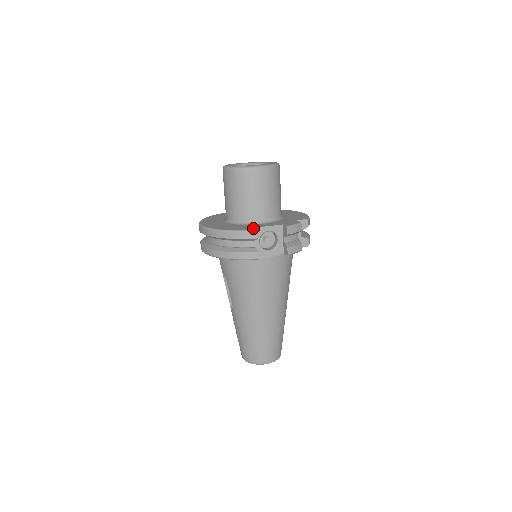
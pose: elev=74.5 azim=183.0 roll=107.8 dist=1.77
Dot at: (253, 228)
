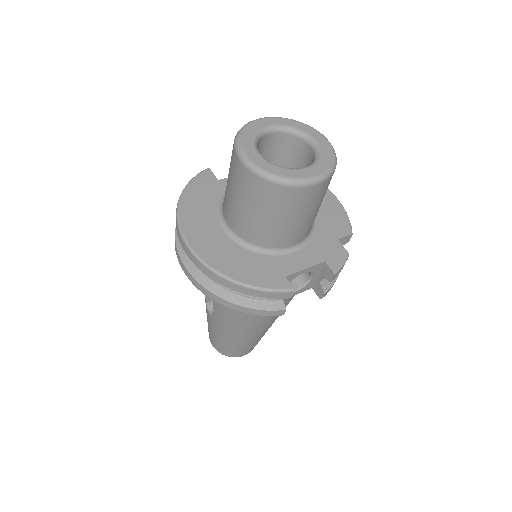
Dot at: (286, 280)
